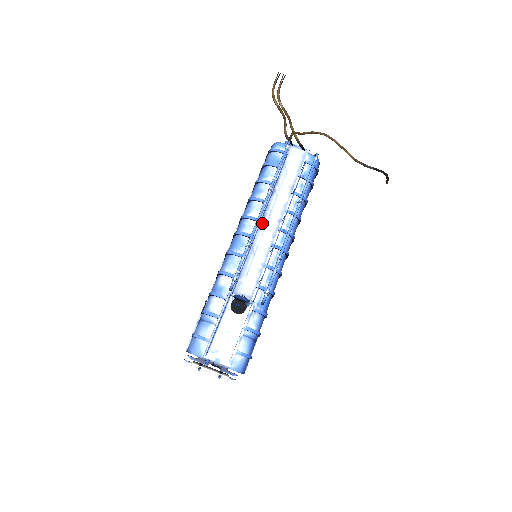
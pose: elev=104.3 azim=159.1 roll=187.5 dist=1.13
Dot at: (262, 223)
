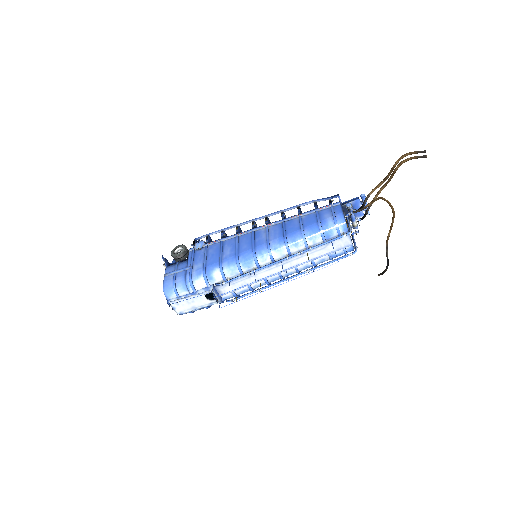
Dot at: (273, 265)
